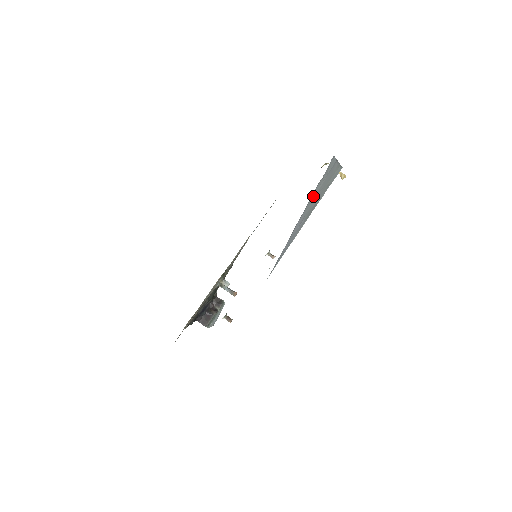
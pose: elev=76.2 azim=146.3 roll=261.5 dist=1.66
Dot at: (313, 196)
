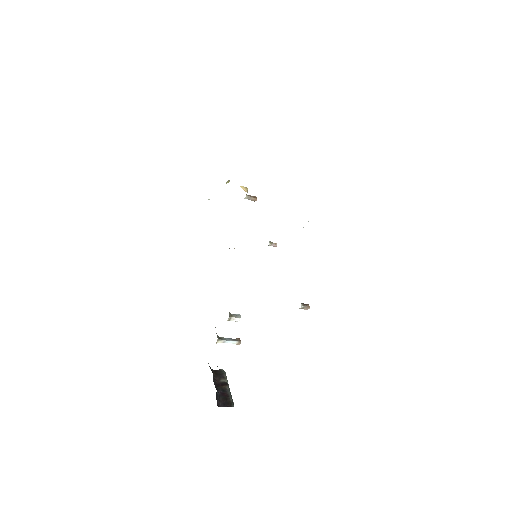
Dot at: occluded
